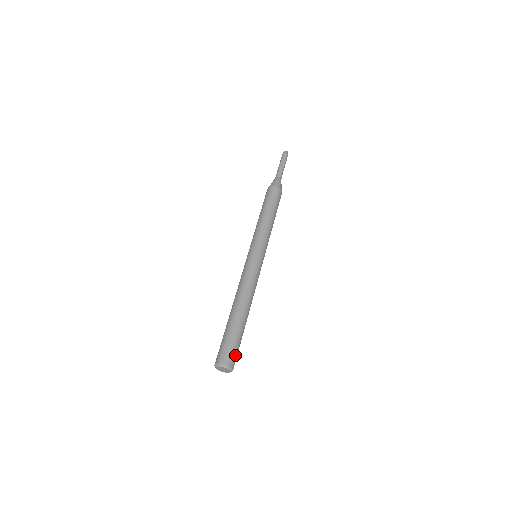
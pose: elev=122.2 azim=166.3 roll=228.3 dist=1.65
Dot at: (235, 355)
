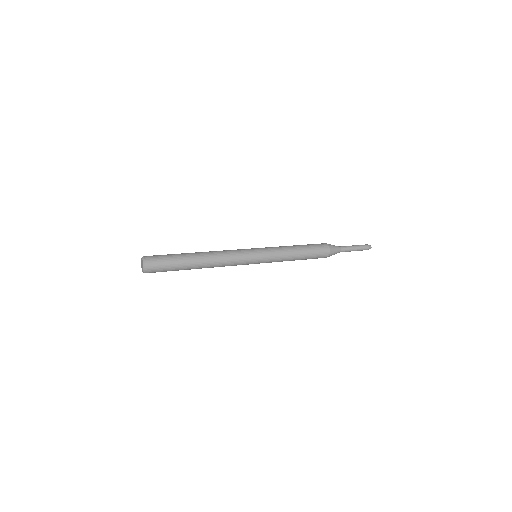
Dot at: (157, 257)
